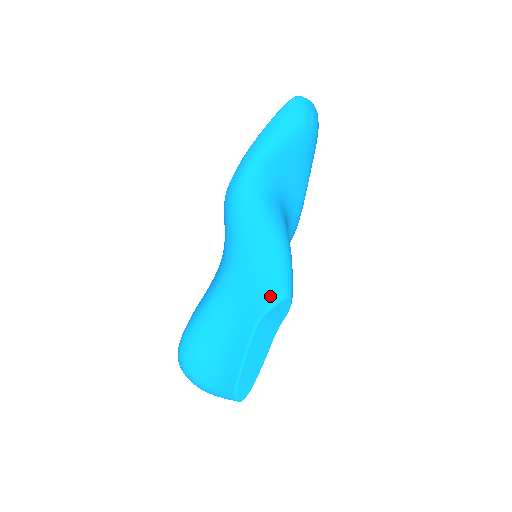
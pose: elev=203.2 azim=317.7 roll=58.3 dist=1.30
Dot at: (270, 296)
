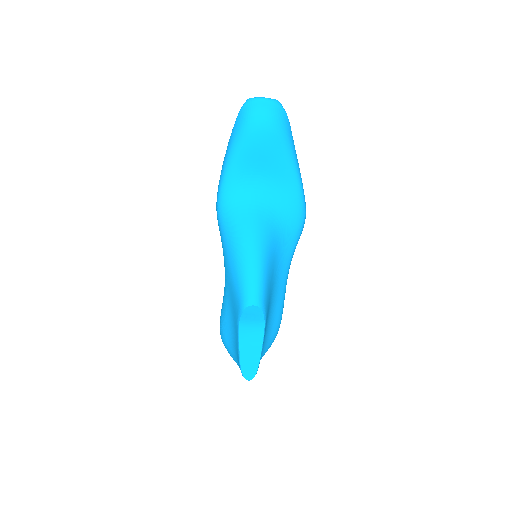
Dot at: (239, 303)
